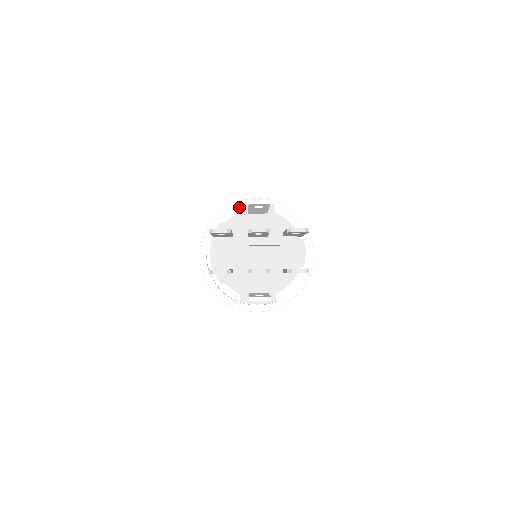
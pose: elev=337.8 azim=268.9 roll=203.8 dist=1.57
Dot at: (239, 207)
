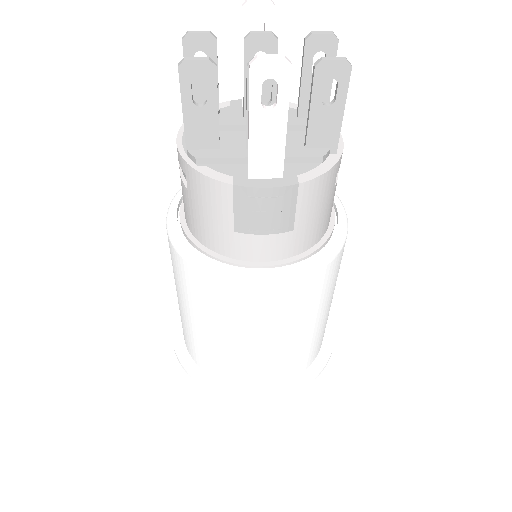
Dot at: (229, 102)
